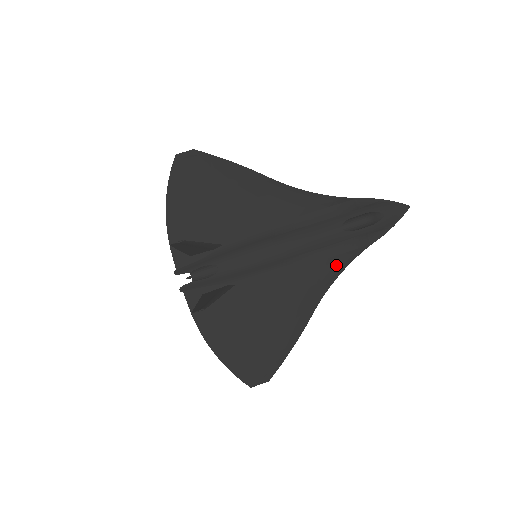
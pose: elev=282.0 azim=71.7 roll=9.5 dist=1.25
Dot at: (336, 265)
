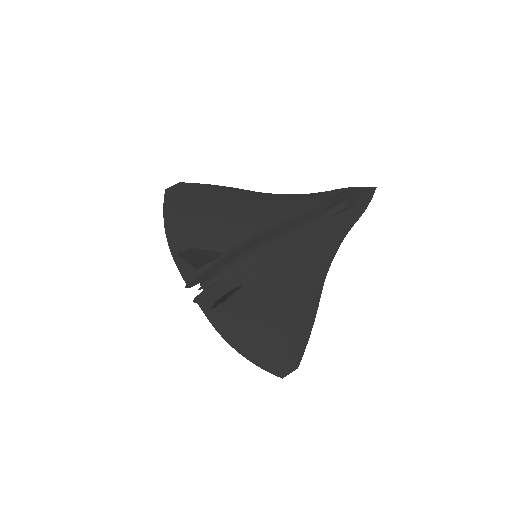
Dot at: (329, 248)
